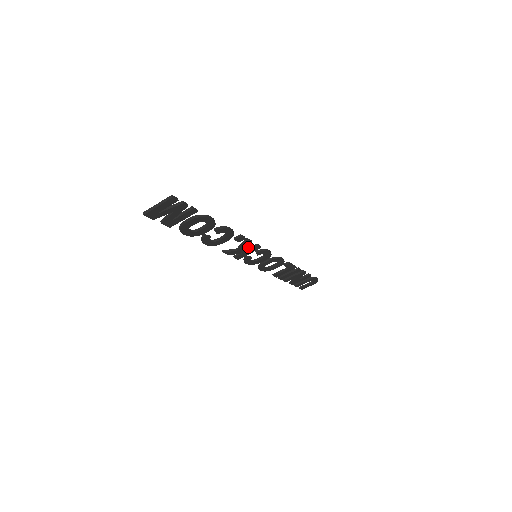
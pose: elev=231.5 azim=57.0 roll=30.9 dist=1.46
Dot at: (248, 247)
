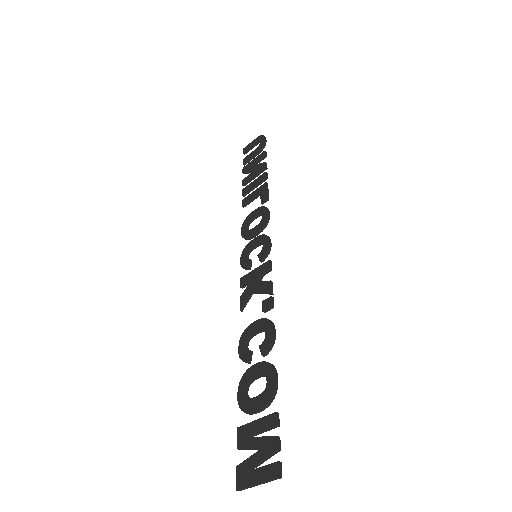
Dot at: (260, 278)
